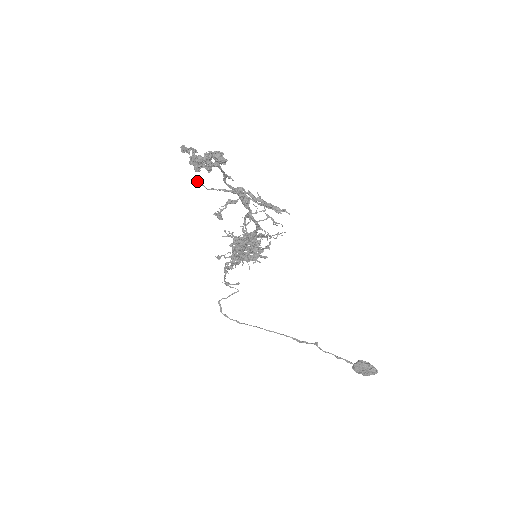
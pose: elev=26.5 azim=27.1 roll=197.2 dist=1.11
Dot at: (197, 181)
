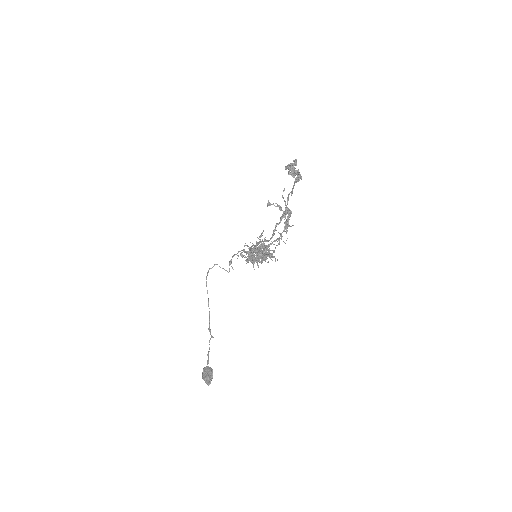
Dot at: (284, 188)
